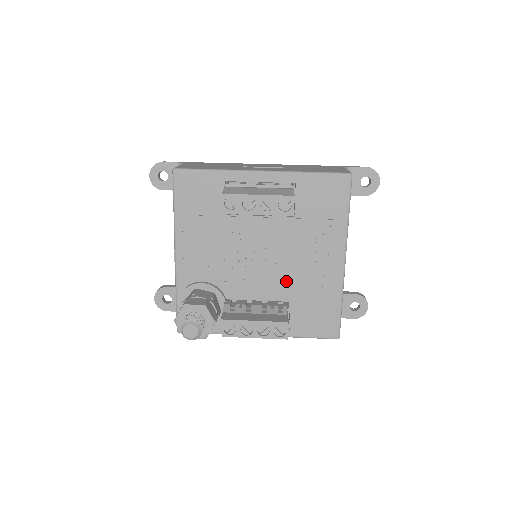
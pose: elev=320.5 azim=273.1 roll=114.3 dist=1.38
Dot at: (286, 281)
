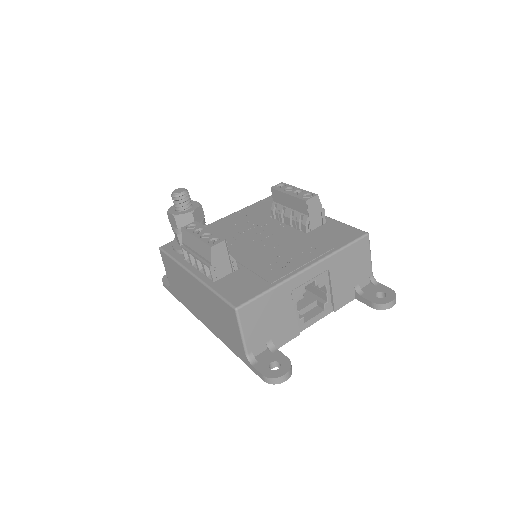
Dot at: (255, 257)
